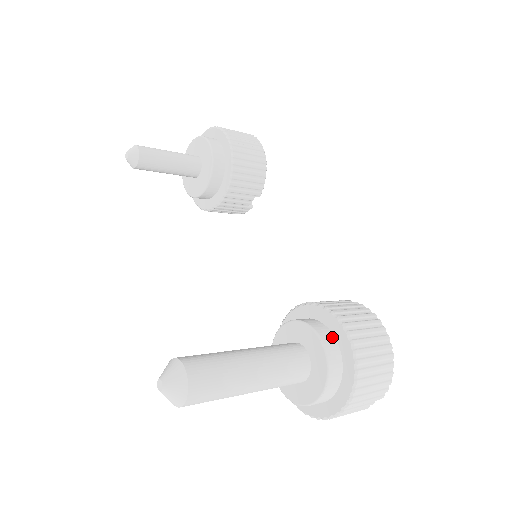
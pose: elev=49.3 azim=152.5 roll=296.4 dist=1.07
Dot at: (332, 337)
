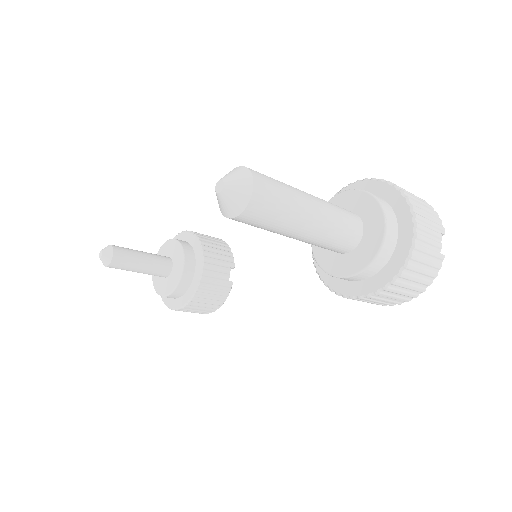
Dot at: occluded
